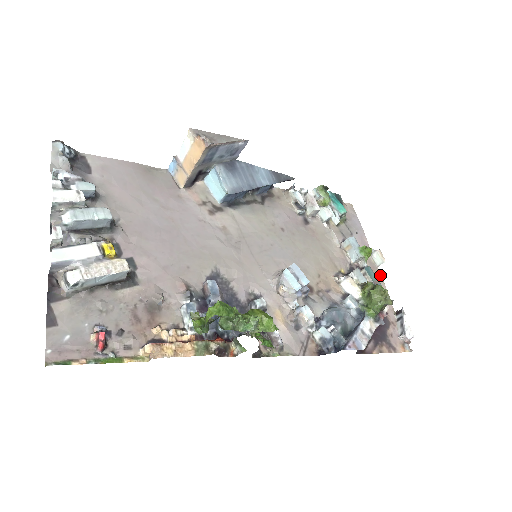
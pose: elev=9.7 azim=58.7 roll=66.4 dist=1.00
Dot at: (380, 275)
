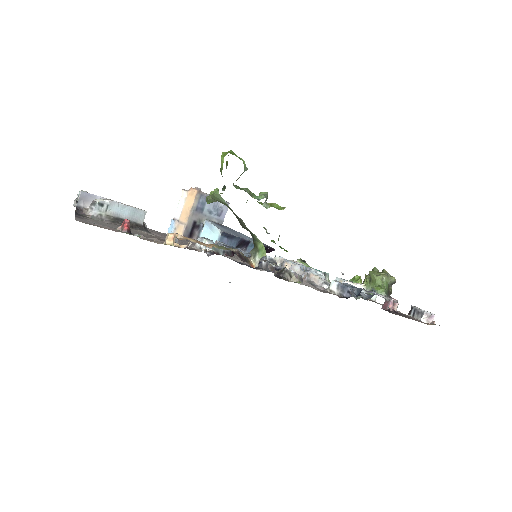
Dot at: occluded
